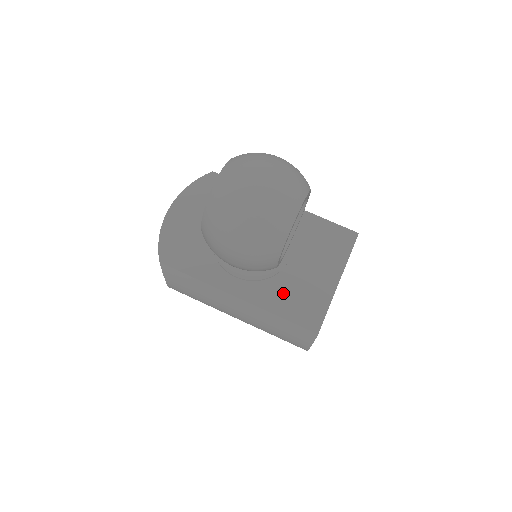
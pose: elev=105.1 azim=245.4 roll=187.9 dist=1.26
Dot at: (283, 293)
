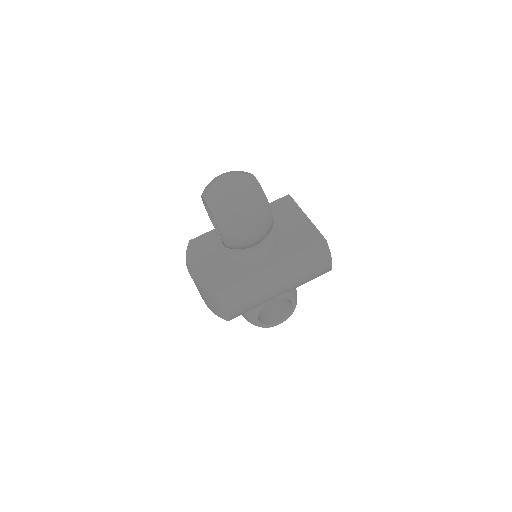
Dot at: (289, 244)
